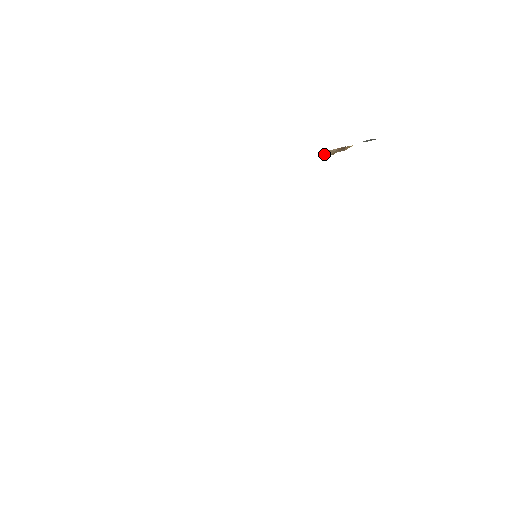
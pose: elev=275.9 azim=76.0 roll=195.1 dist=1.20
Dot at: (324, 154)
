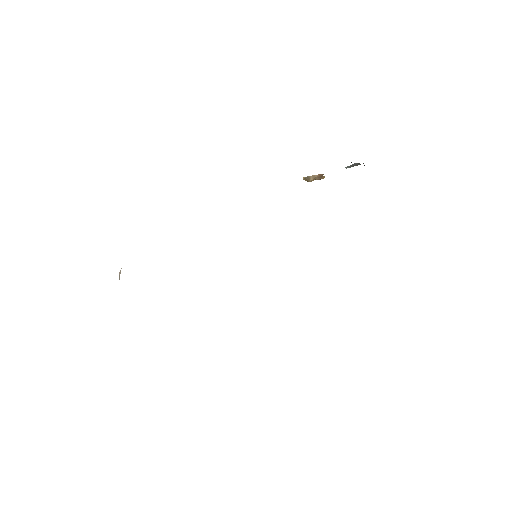
Dot at: (305, 179)
